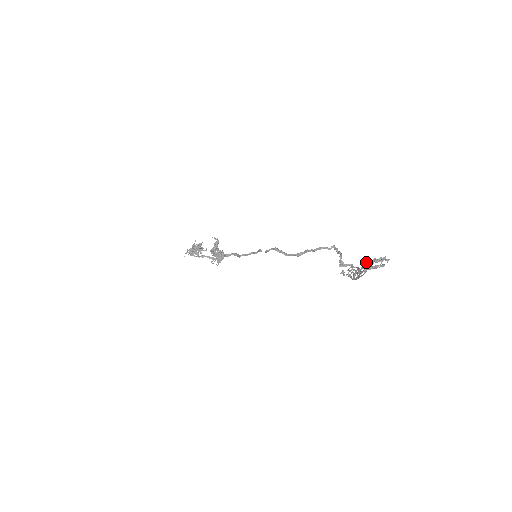
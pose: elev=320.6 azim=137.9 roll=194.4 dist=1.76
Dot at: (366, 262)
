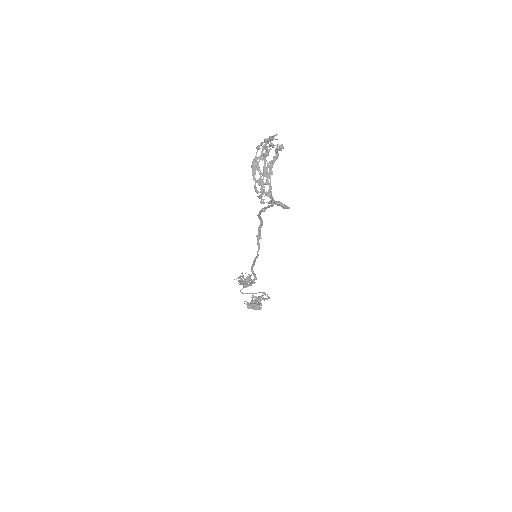
Dot at: (266, 144)
